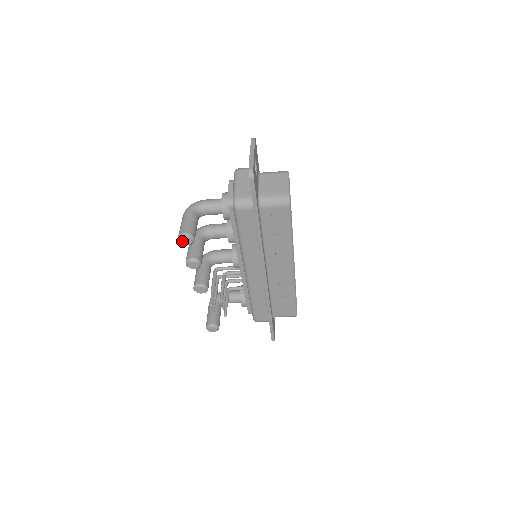
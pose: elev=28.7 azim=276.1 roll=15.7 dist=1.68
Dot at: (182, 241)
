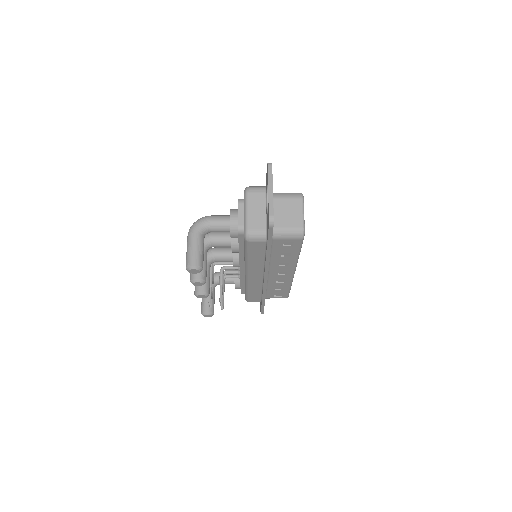
Dot at: (190, 271)
